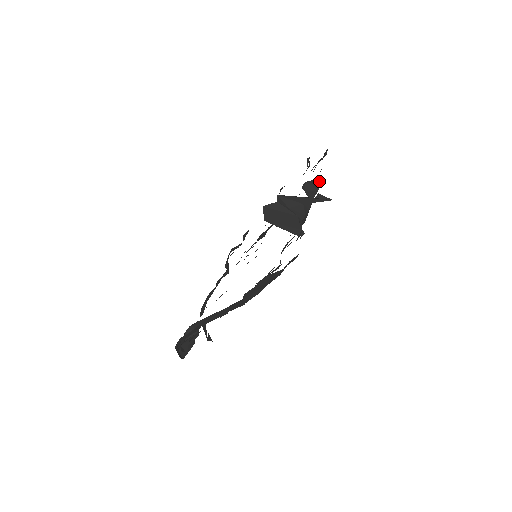
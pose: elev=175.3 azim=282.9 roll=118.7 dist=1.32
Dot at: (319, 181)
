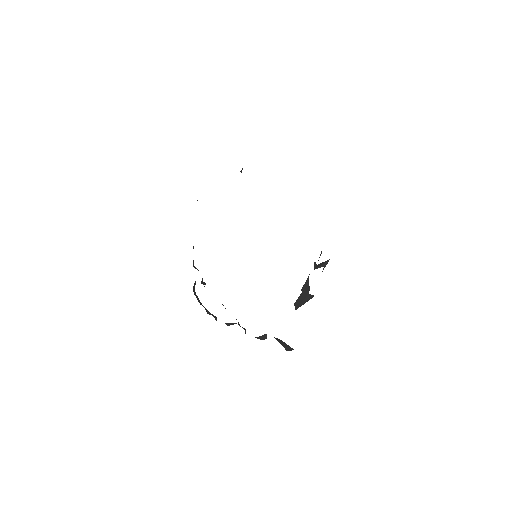
Dot at: occluded
